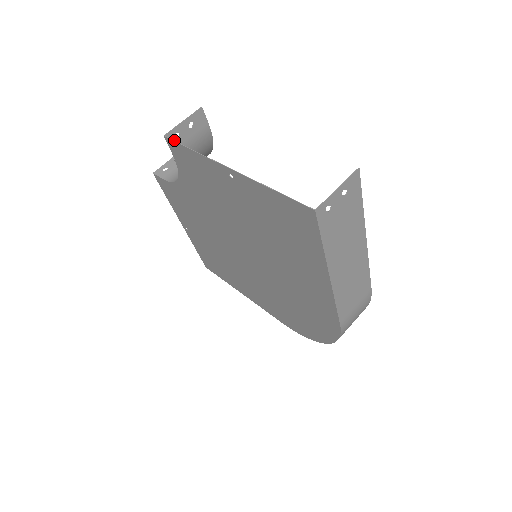
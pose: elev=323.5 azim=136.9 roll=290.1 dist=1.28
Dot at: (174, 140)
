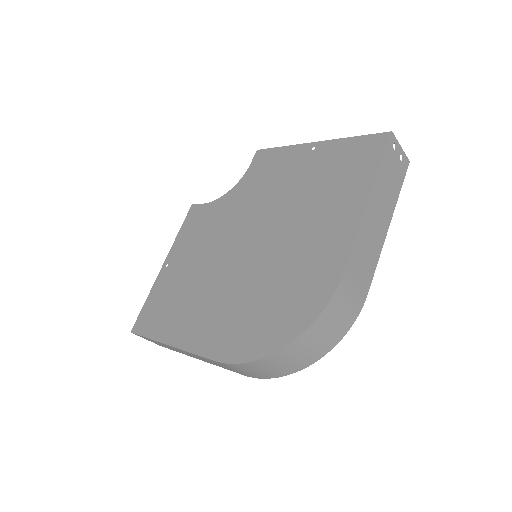
Dot at: occluded
